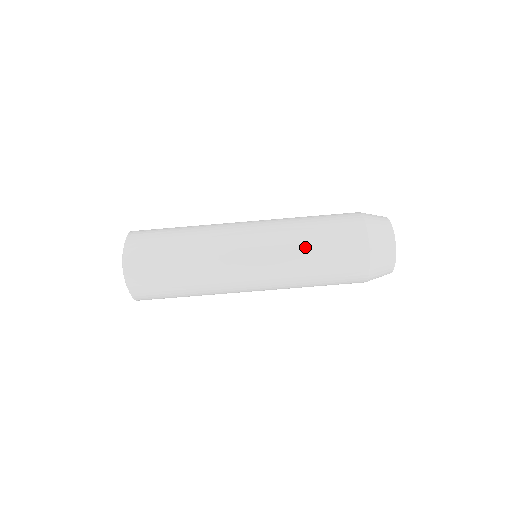
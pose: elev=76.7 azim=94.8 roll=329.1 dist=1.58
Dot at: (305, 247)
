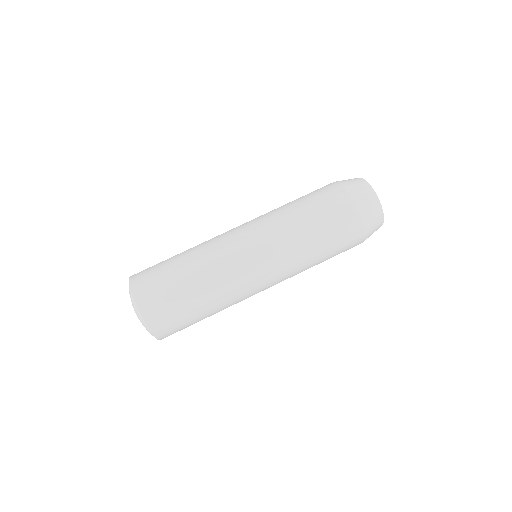
Dot at: (292, 215)
